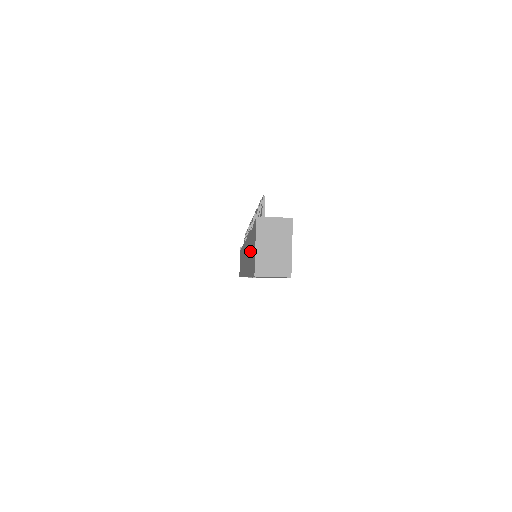
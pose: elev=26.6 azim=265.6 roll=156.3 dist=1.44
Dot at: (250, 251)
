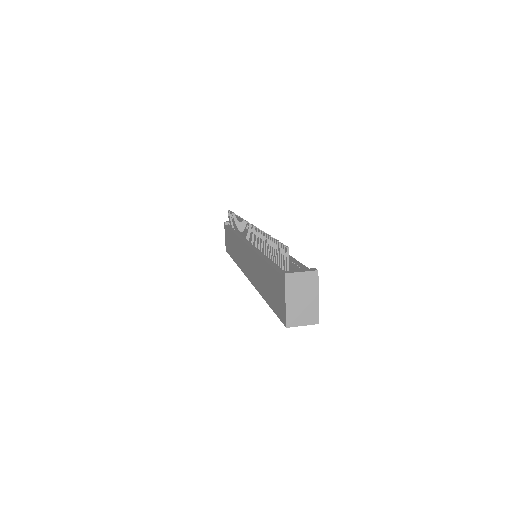
Dot at: (267, 281)
